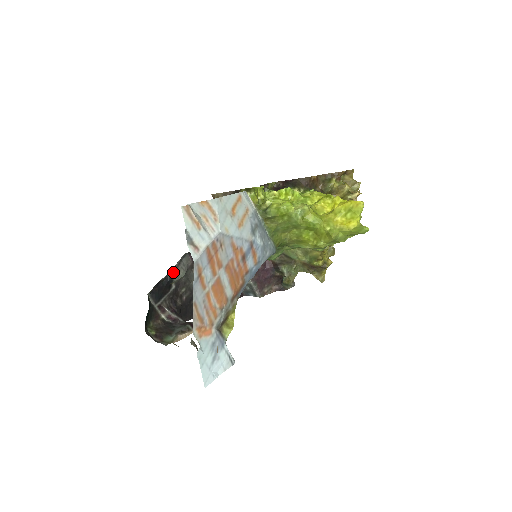
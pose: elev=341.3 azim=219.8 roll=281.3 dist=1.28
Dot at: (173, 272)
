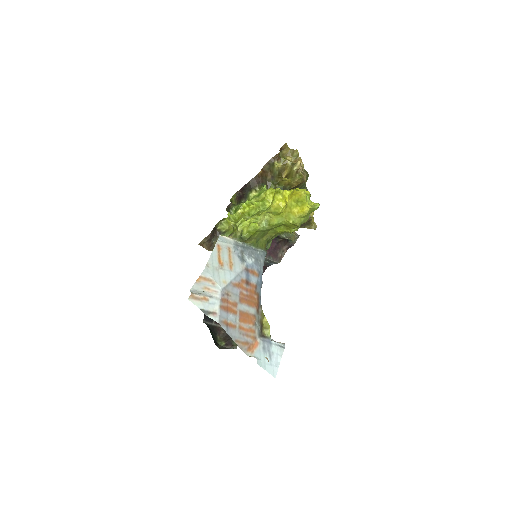
Dot at: occluded
